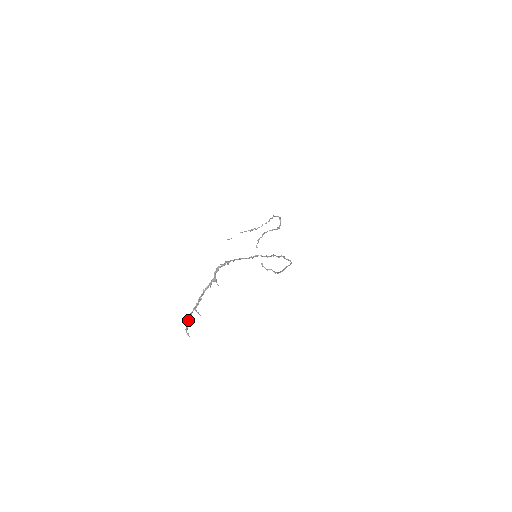
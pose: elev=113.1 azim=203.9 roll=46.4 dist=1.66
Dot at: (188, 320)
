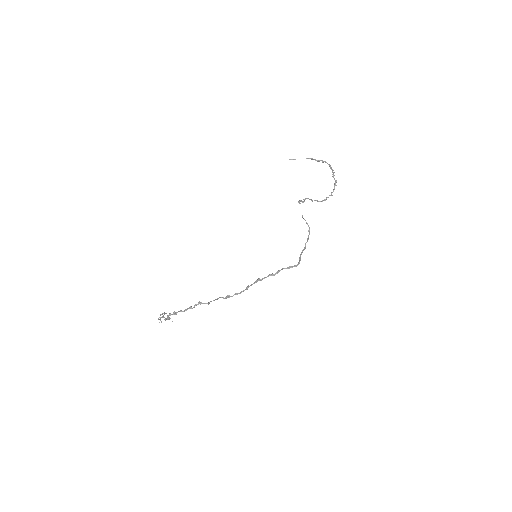
Dot at: occluded
